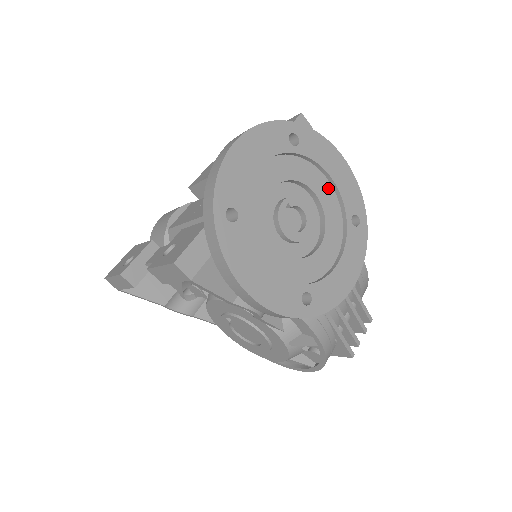
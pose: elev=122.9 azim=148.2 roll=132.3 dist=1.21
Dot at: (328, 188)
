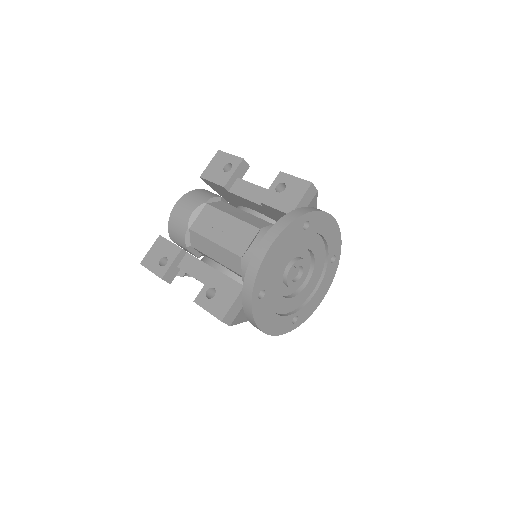
Dot at: (321, 243)
